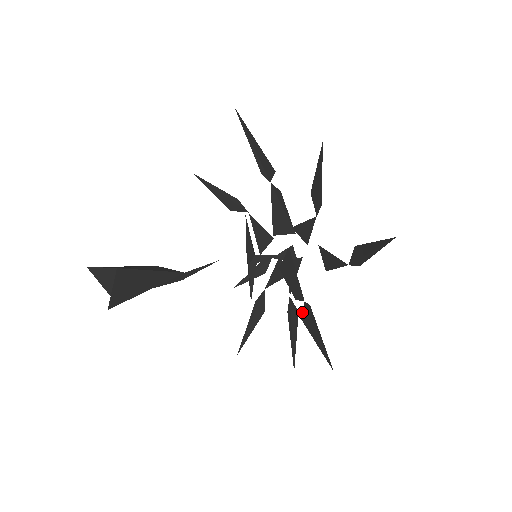
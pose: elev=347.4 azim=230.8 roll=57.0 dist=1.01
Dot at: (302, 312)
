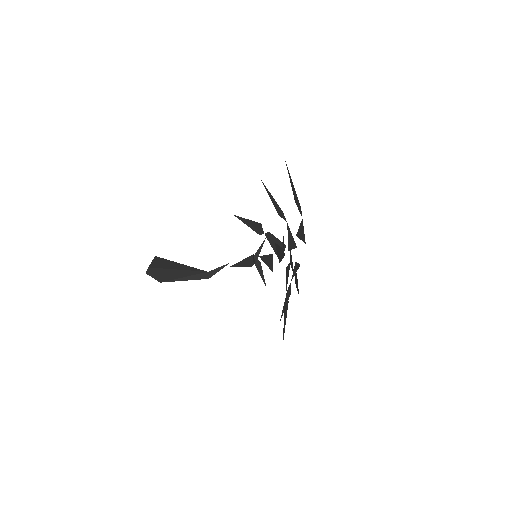
Dot at: occluded
